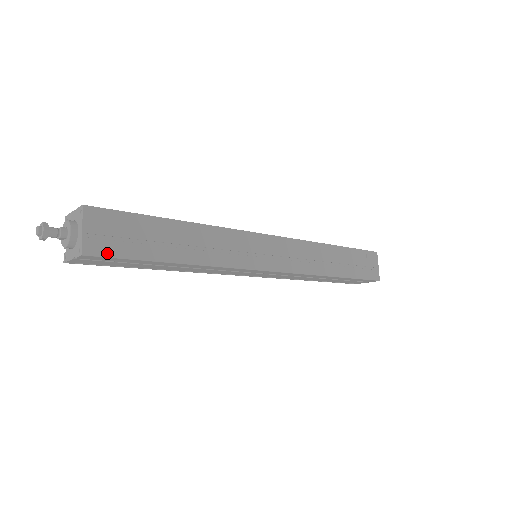
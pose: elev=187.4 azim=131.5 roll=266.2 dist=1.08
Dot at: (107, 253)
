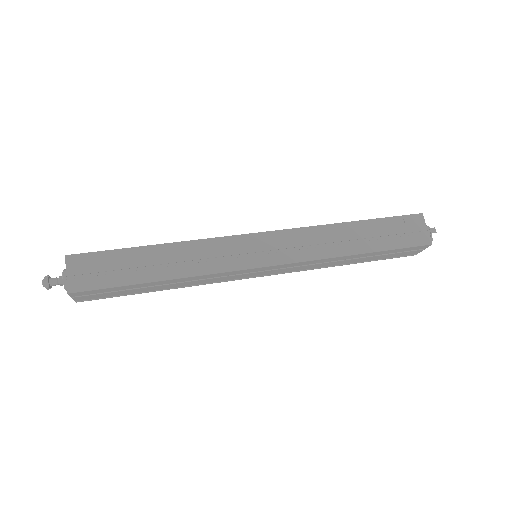
Dot at: (89, 287)
